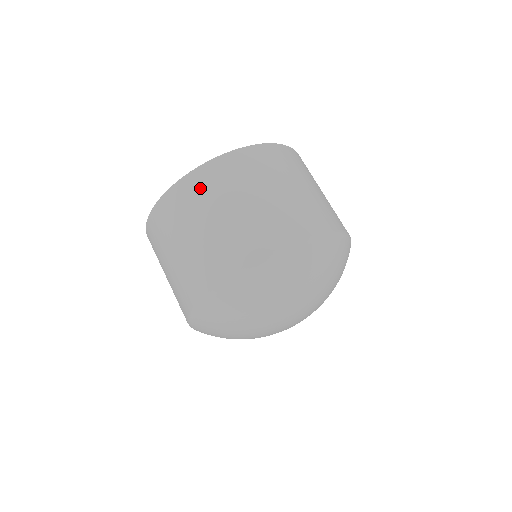
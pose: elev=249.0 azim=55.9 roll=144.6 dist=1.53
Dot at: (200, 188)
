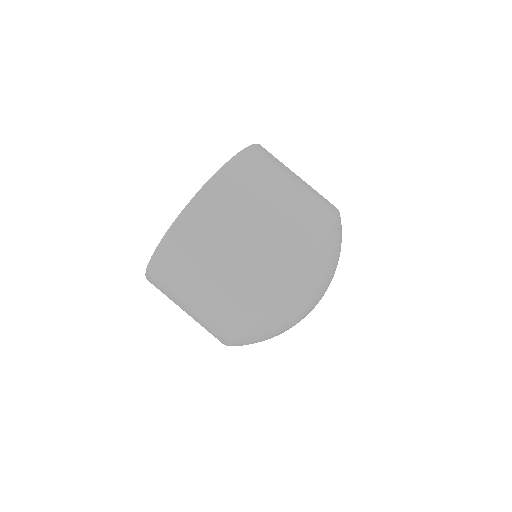
Dot at: (224, 196)
